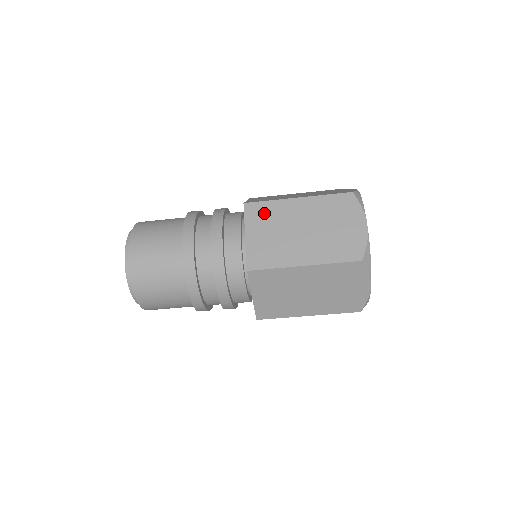
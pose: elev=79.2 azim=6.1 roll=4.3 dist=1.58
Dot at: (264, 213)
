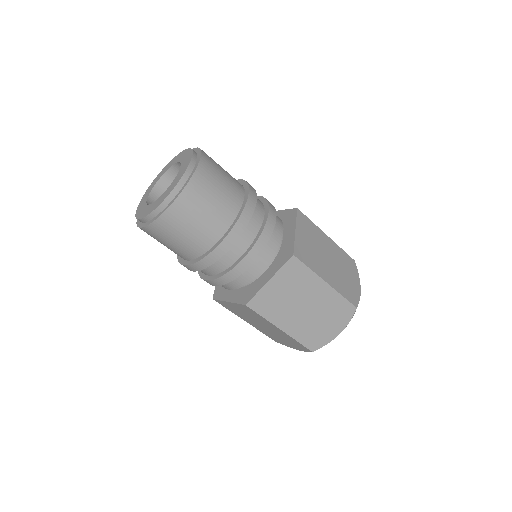
Dot at: (297, 275)
